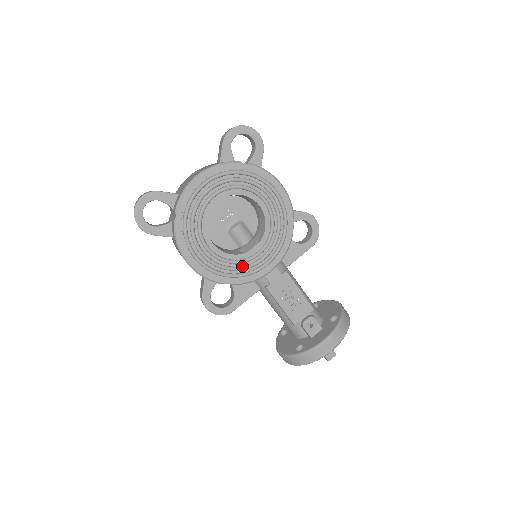
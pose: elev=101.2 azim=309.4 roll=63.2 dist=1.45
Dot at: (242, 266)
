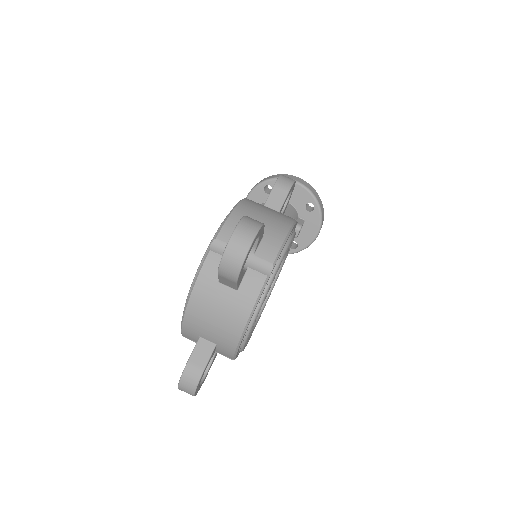
Dot at: (271, 290)
